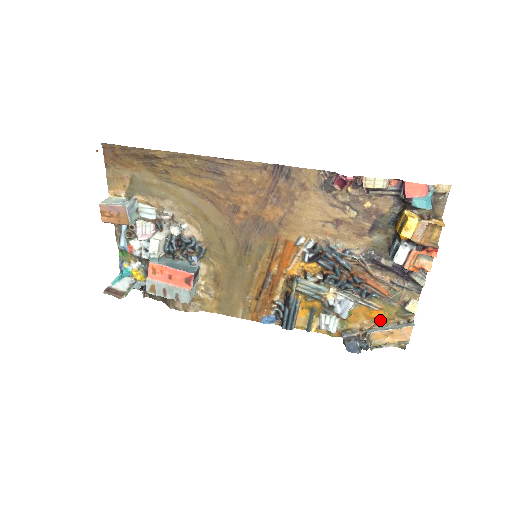
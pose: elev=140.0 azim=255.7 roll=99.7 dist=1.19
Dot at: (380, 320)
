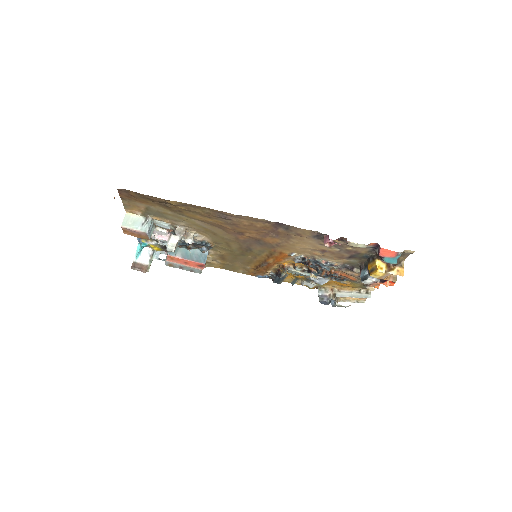
Dot at: (347, 286)
